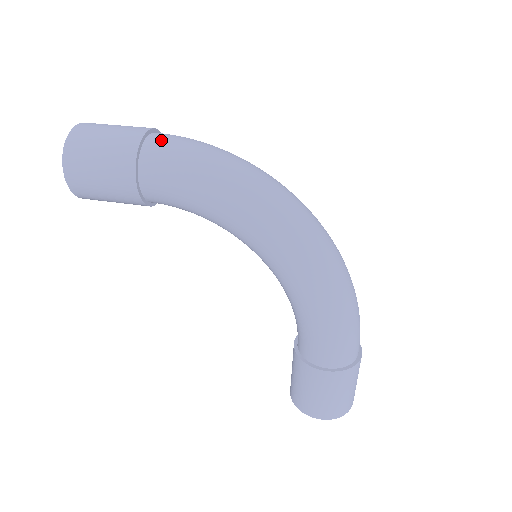
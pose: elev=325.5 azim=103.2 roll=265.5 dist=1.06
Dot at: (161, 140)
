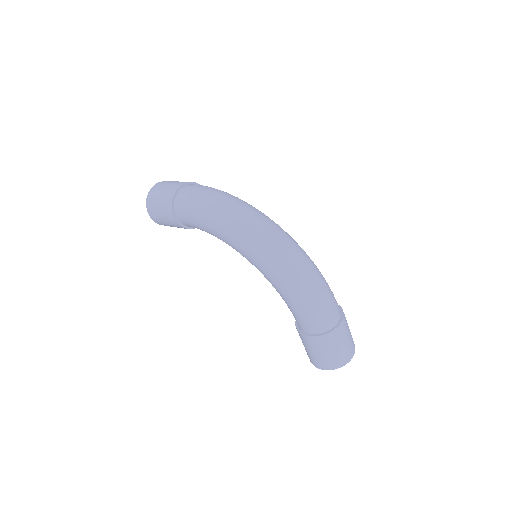
Dot at: (184, 192)
